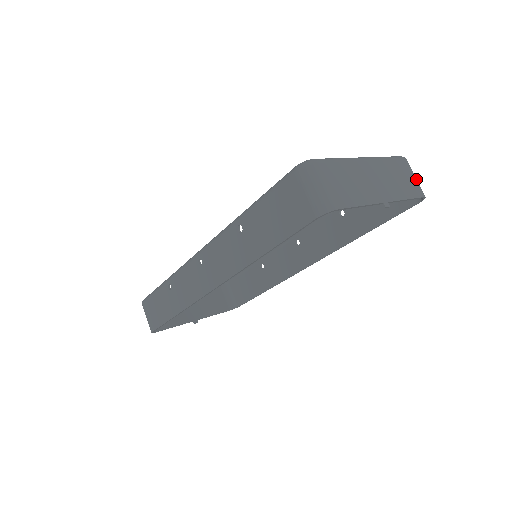
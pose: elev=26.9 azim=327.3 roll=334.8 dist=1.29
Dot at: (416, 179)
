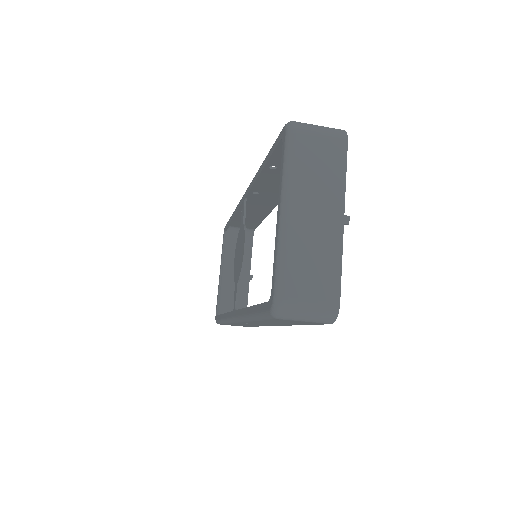
Dot at: (323, 133)
